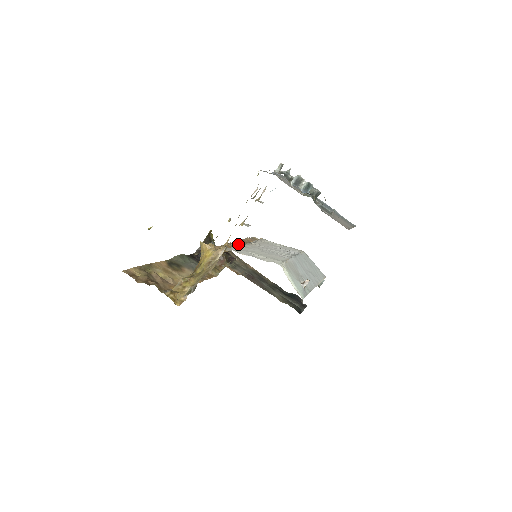
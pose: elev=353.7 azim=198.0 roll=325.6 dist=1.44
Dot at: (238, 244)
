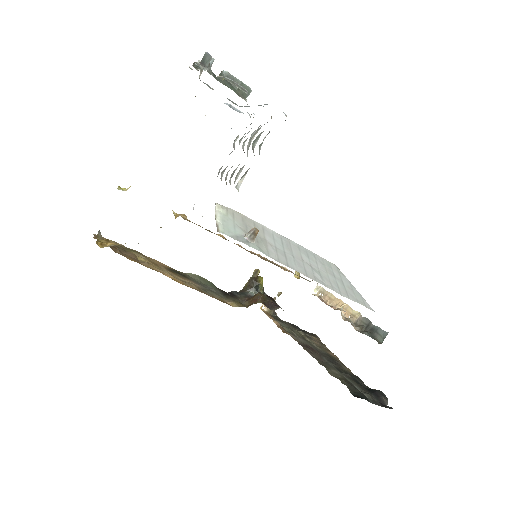
Dot at: (247, 250)
